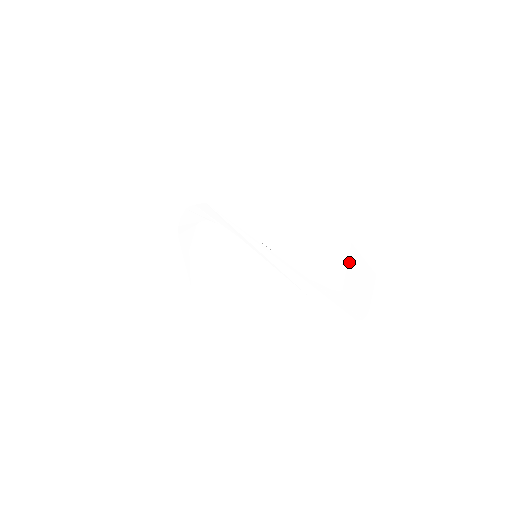
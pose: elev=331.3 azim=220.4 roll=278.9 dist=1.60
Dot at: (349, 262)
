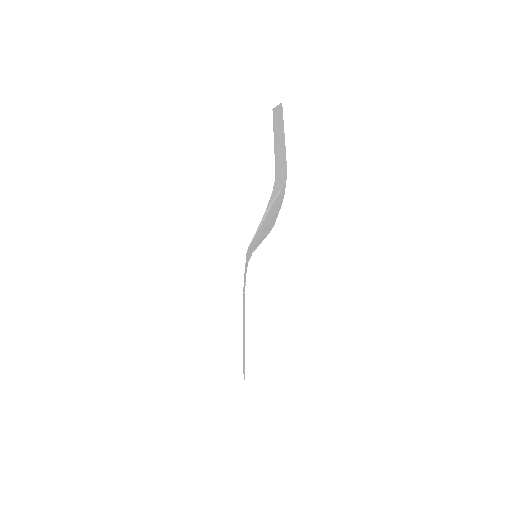
Dot at: (274, 132)
